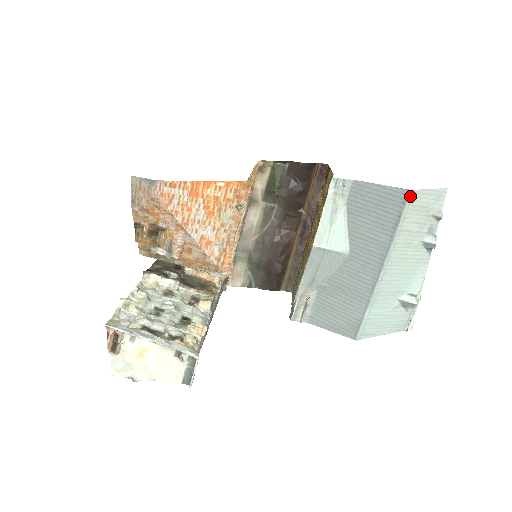
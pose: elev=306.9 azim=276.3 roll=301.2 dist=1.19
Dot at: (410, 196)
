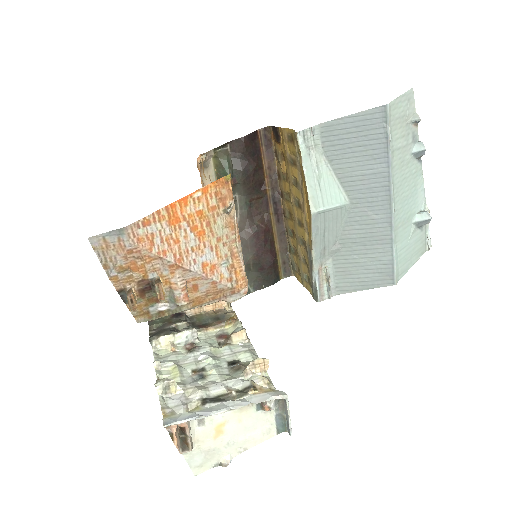
Dot at: (389, 111)
